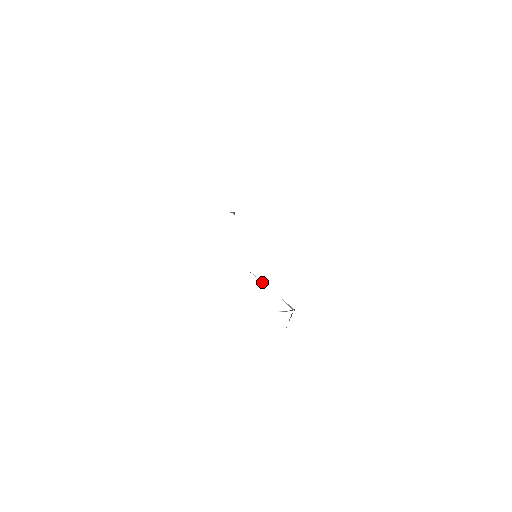
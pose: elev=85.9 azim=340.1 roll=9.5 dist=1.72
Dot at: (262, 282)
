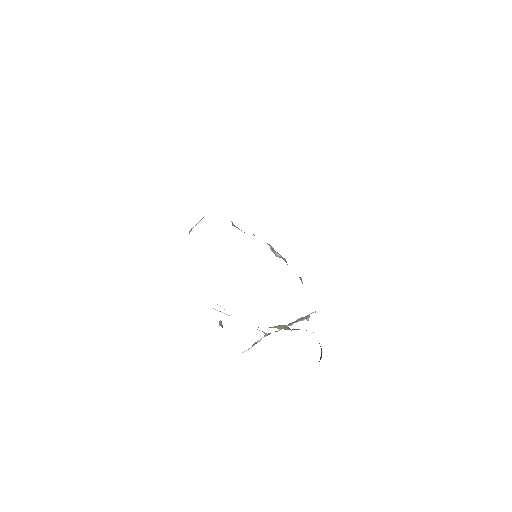
Dot at: (228, 315)
